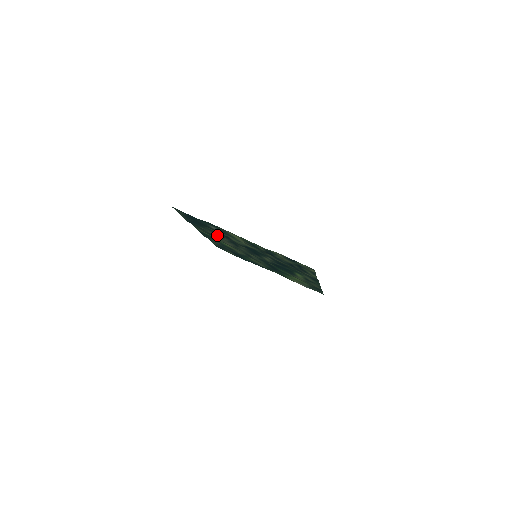
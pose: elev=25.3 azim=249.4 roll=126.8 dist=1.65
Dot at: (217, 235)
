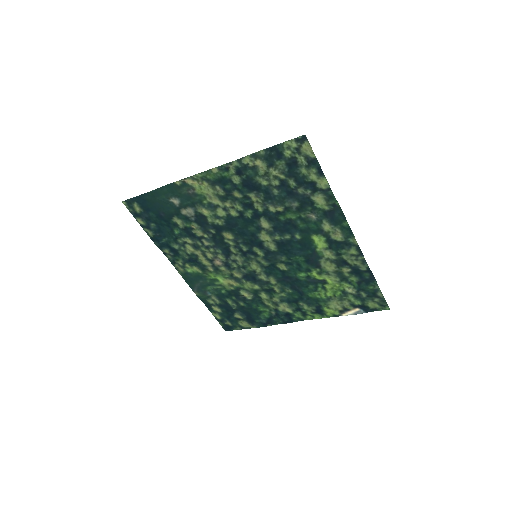
Dot at: (195, 242)
